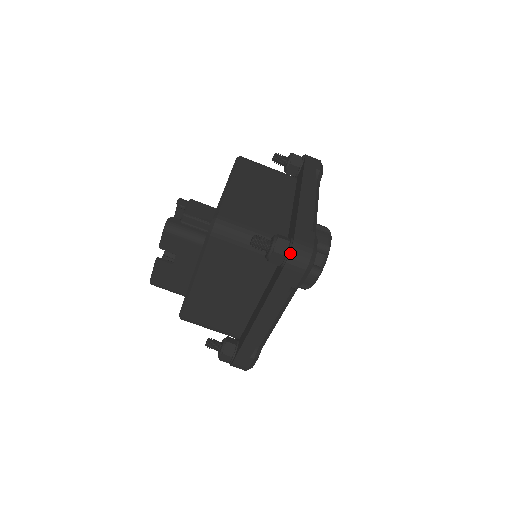
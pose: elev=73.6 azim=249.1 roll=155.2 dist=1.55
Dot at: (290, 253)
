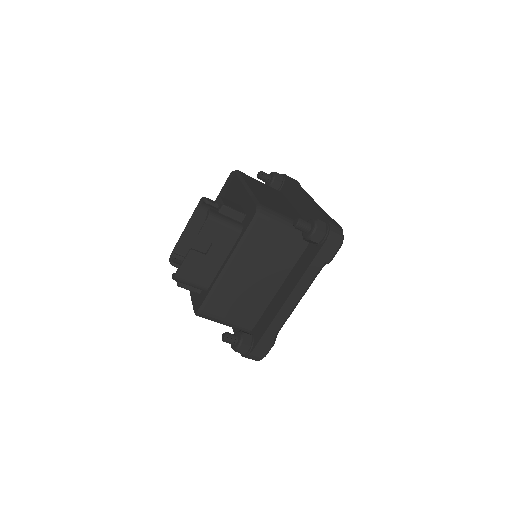
Dot at: (330, 231)
